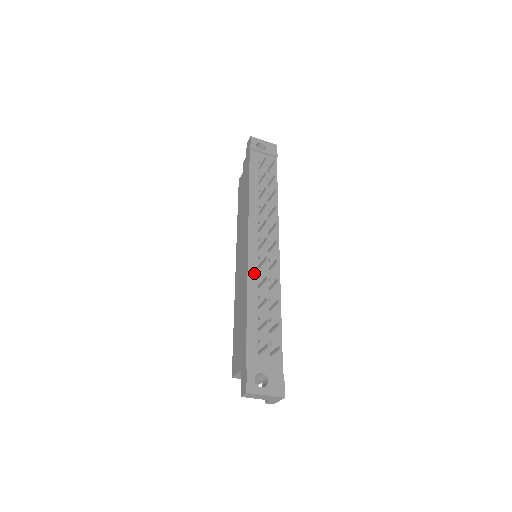
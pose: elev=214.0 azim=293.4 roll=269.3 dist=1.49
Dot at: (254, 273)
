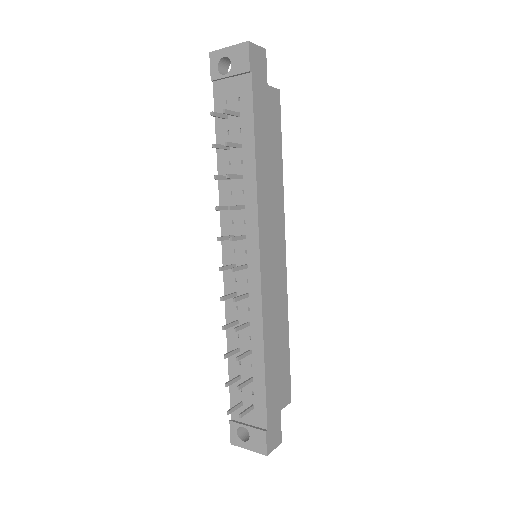
Dot at: (231, 304)
